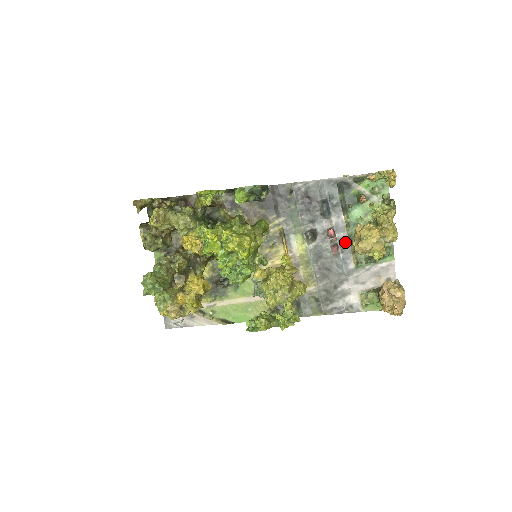
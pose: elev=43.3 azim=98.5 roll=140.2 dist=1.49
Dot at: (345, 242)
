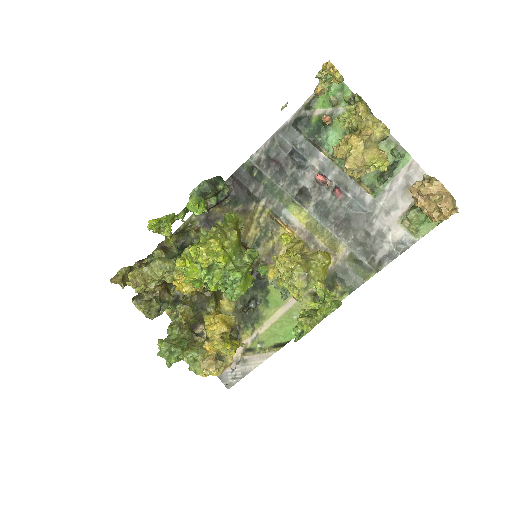
Dot at: (343, 178)
